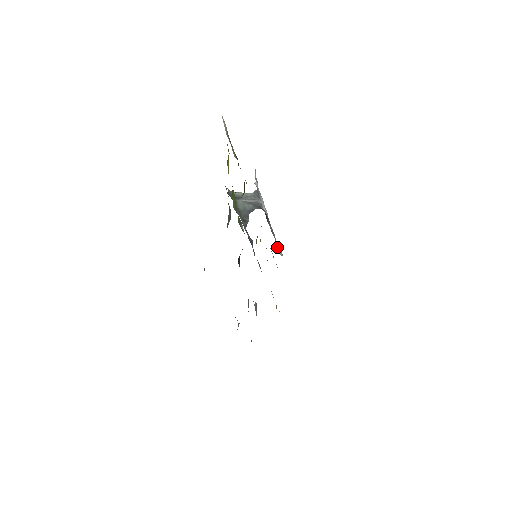
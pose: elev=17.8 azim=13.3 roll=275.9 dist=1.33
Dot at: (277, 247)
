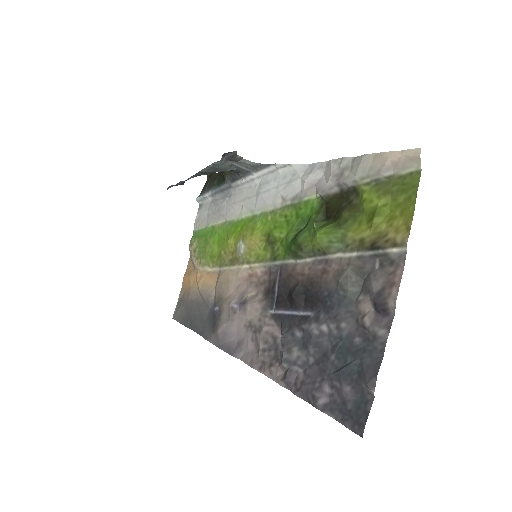
Dot at: (204, 197)
